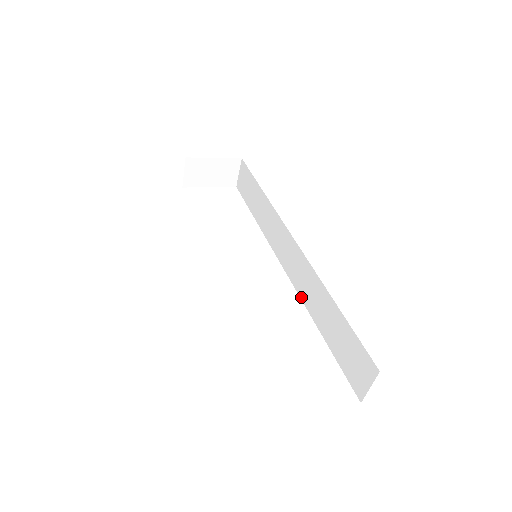
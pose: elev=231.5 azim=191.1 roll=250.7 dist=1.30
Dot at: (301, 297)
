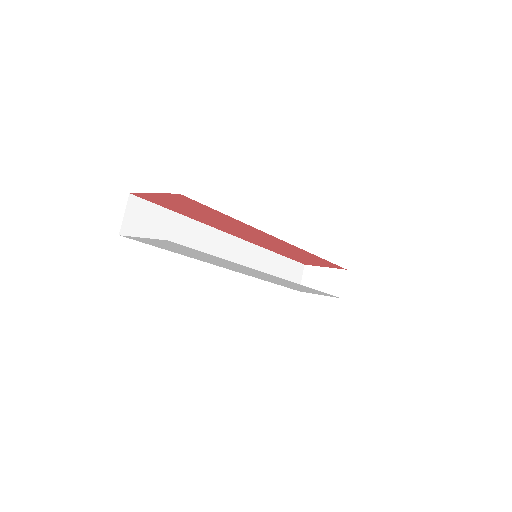
Dot at: occluded
